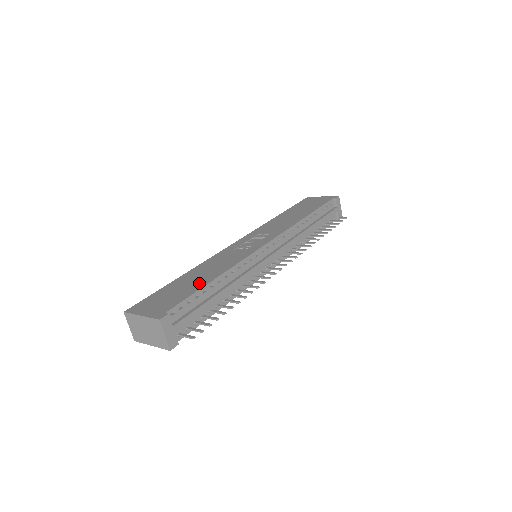
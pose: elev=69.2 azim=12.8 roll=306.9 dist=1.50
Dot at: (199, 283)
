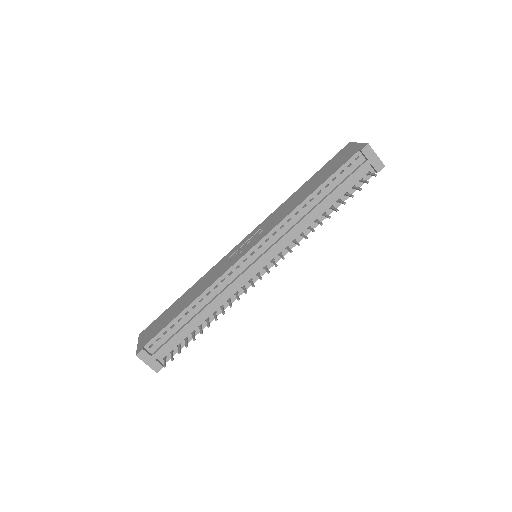
Dot at: (179, 310)
